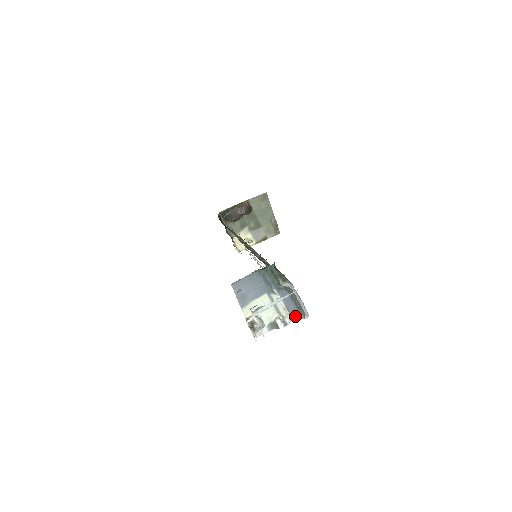
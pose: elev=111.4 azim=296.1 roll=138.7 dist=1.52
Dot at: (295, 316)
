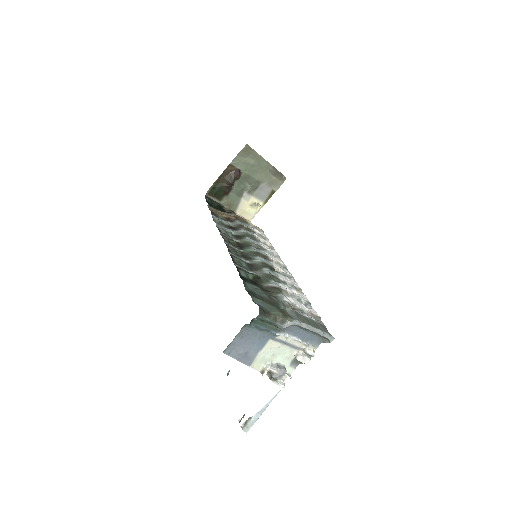
Dot at: (318, 342)
